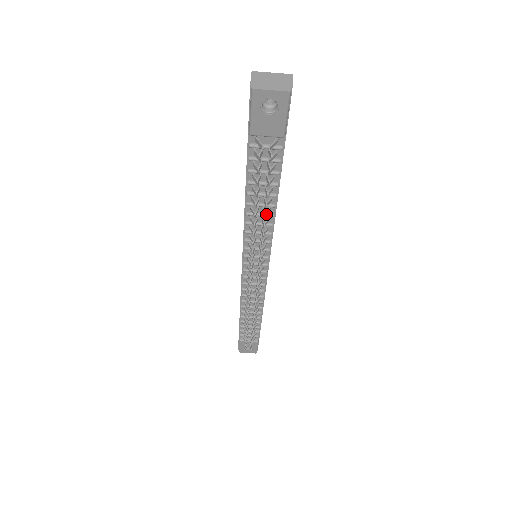
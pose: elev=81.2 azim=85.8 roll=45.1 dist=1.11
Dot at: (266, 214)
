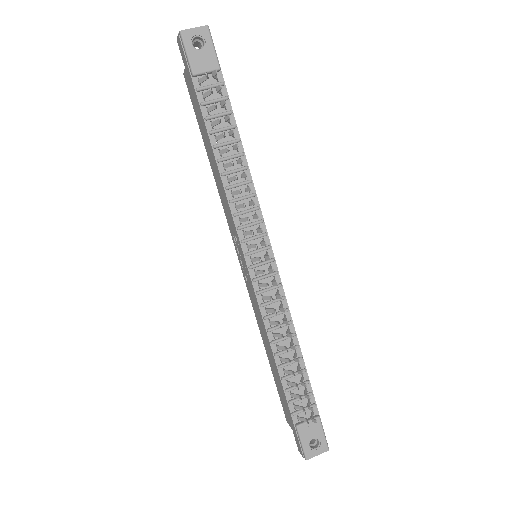
Dot at: occluded
